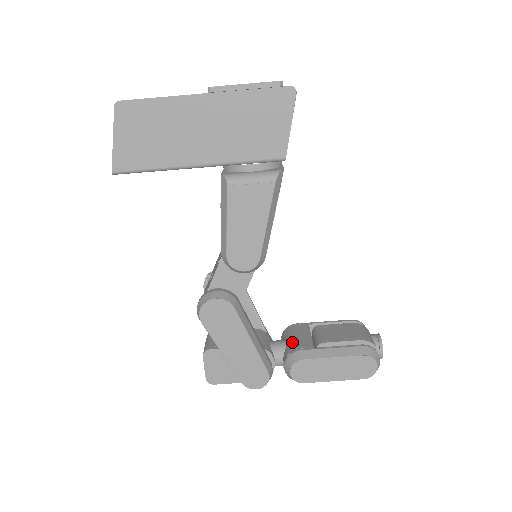
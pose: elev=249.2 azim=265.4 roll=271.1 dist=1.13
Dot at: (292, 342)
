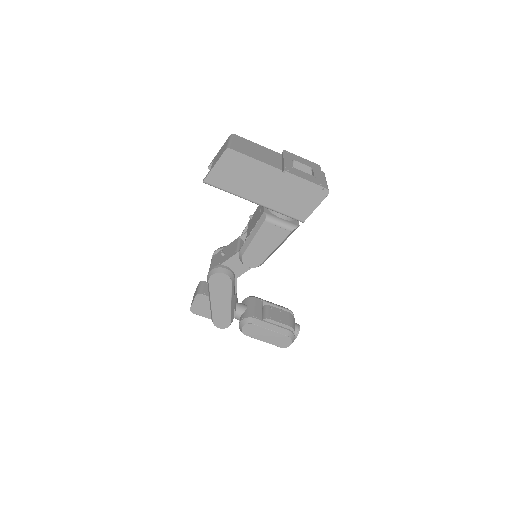
Dot at: (250, 310)
